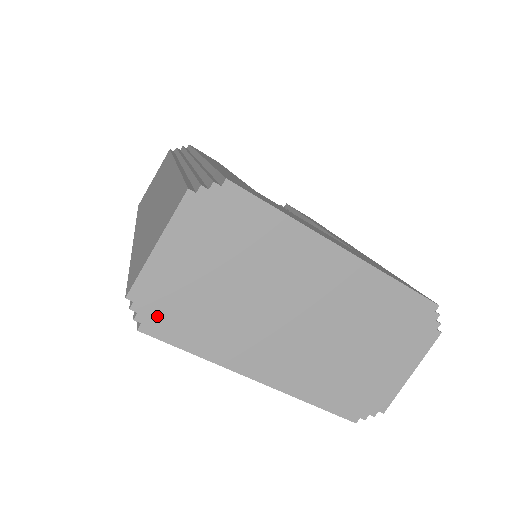
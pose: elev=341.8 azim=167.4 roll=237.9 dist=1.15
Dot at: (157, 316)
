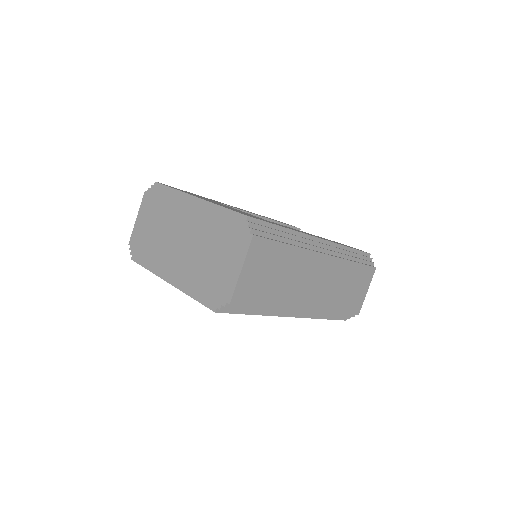
Dot at: (136, 251)
